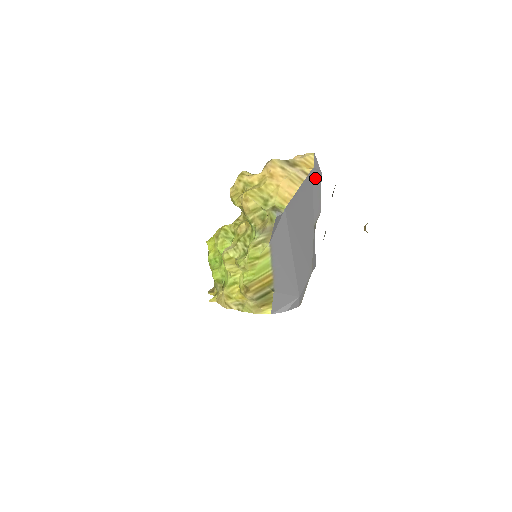
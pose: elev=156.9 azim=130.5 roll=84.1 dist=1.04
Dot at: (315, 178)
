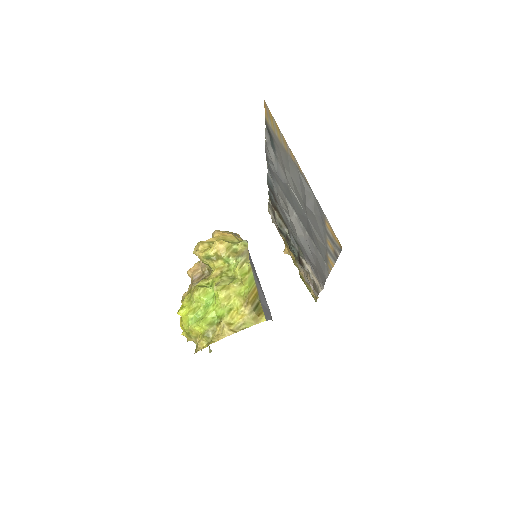
Dot at: occluded
